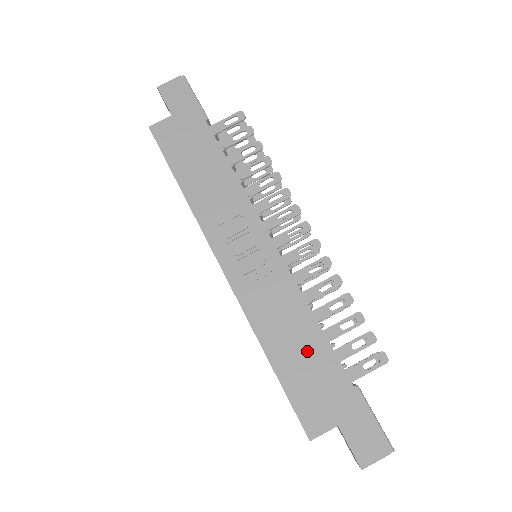
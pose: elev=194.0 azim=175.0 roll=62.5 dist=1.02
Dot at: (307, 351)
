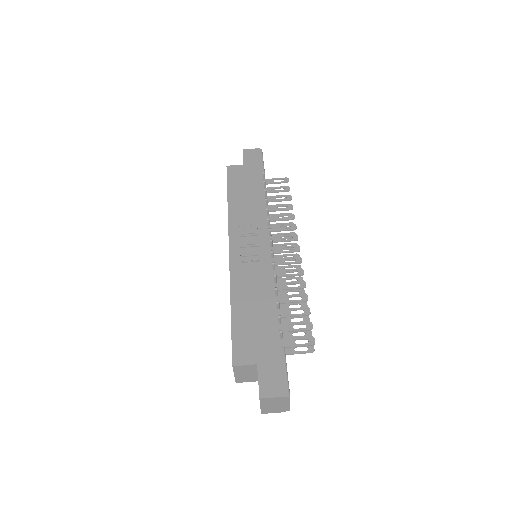
Dot at: (260, 312)
